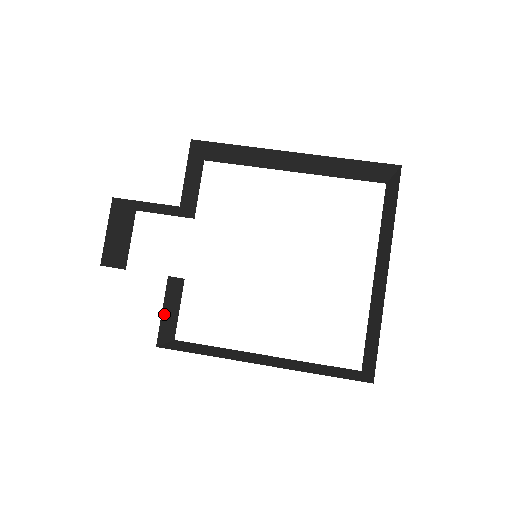
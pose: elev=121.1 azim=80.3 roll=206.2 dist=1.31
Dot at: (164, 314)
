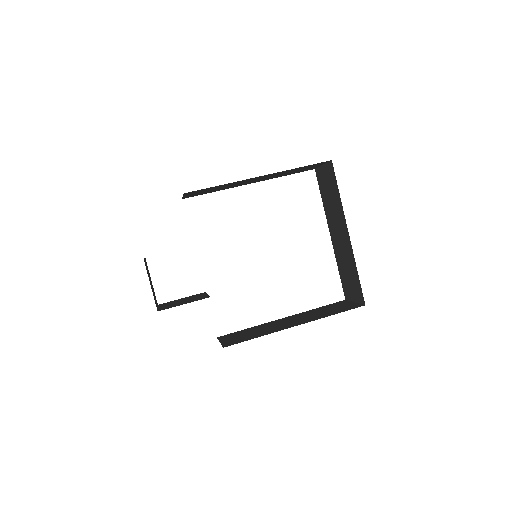
Dot at: occluded
